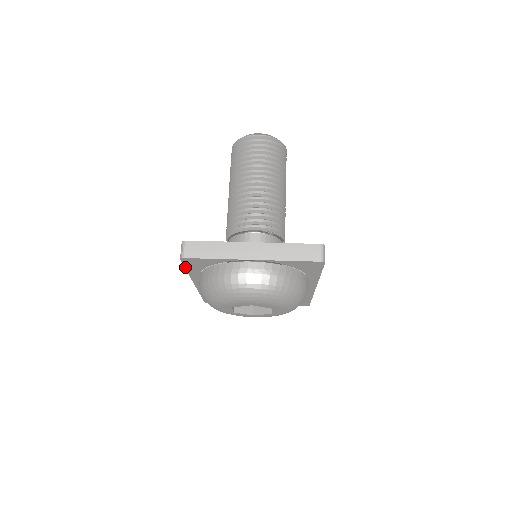
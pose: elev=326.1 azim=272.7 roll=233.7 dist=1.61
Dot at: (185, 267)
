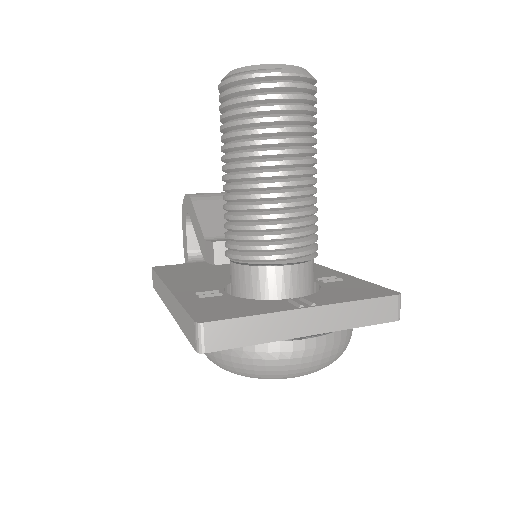
Dot at: (187, 337)
